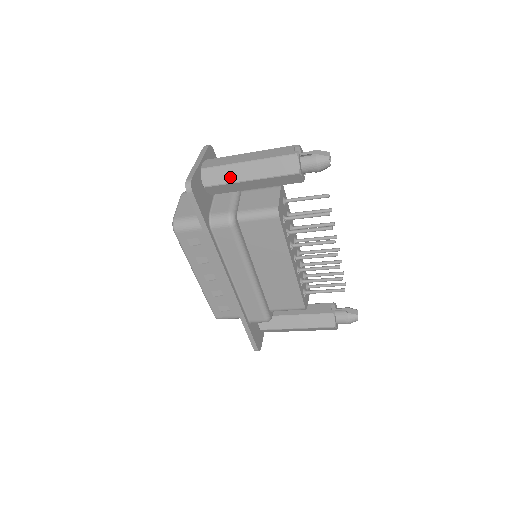
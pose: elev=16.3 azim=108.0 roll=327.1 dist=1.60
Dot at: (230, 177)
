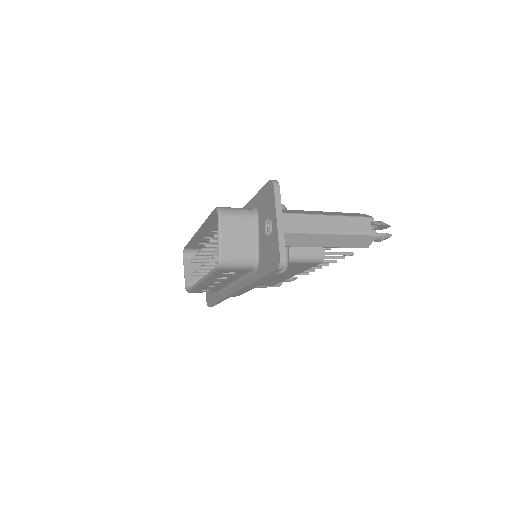
Dot at: (308, 243)
